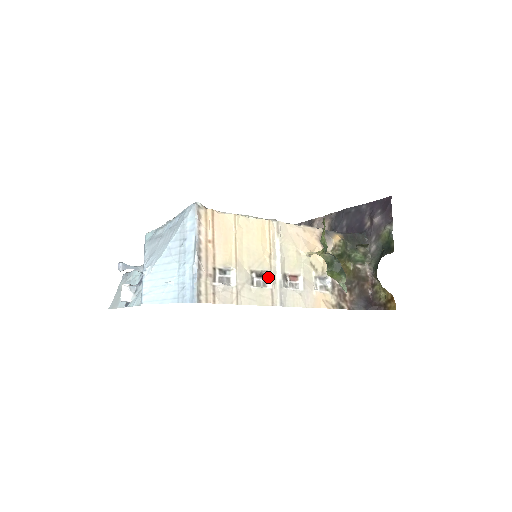
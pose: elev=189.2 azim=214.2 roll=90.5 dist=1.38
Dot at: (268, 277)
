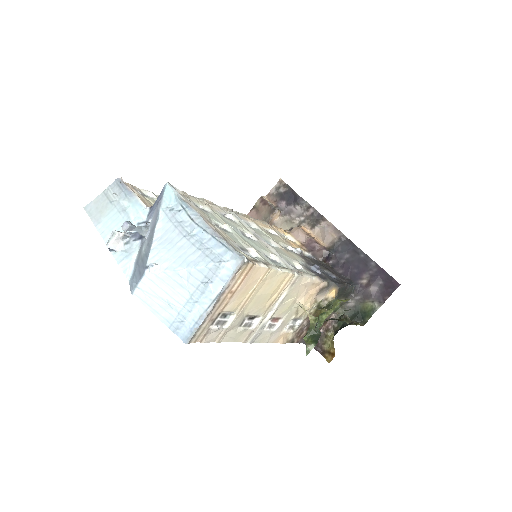
Dot at: (257, 320)
